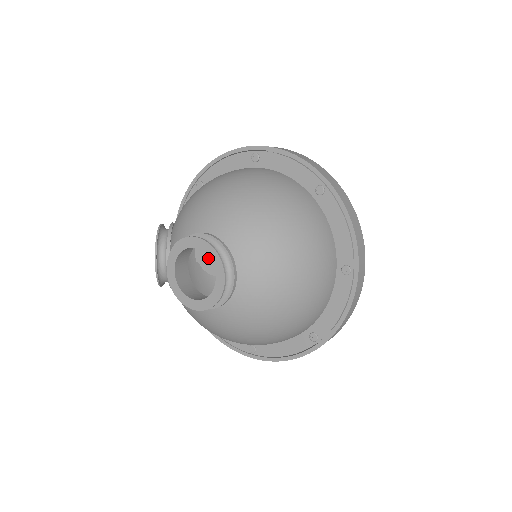
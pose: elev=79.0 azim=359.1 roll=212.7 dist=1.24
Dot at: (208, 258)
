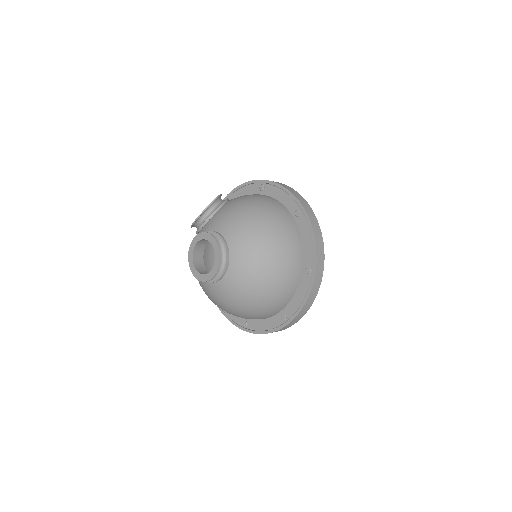
Dot at: occluded
